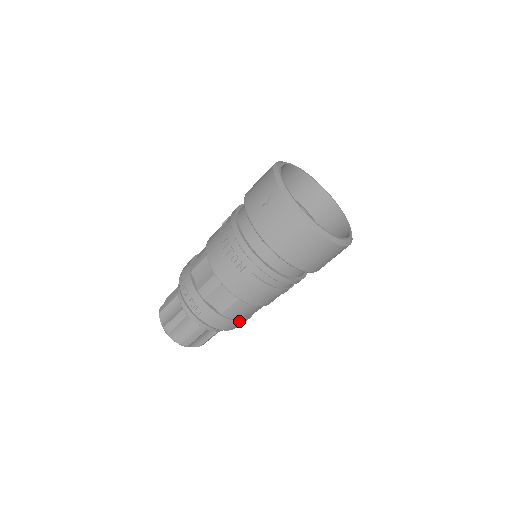
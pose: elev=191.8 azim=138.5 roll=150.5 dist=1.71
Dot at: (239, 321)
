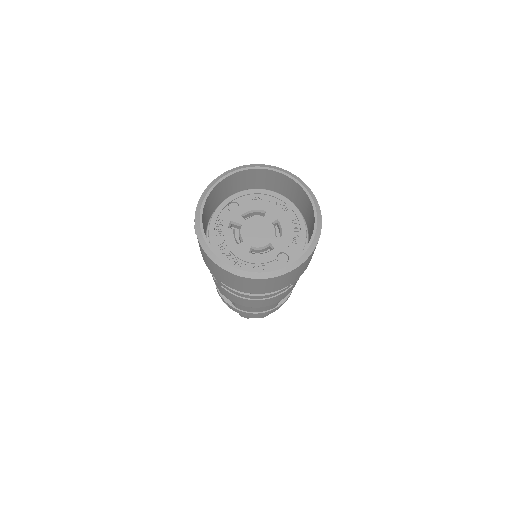
Dot at: (257, 313)
